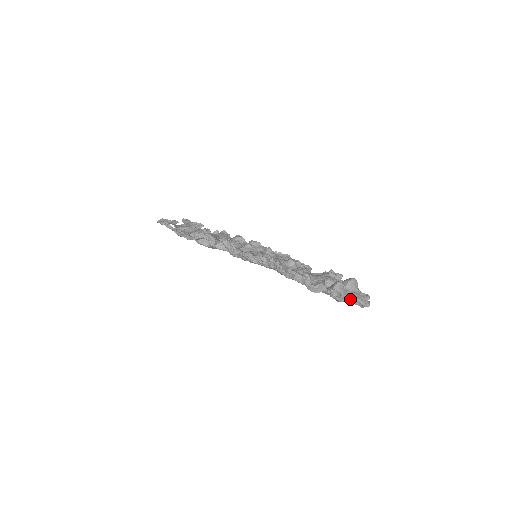
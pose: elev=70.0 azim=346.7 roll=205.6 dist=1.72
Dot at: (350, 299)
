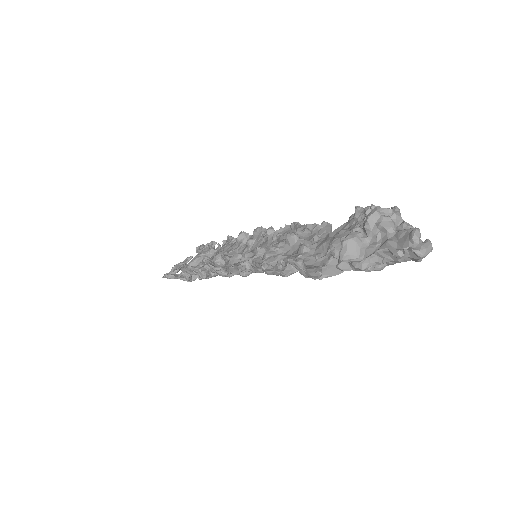
Dot at: (386, 259)
